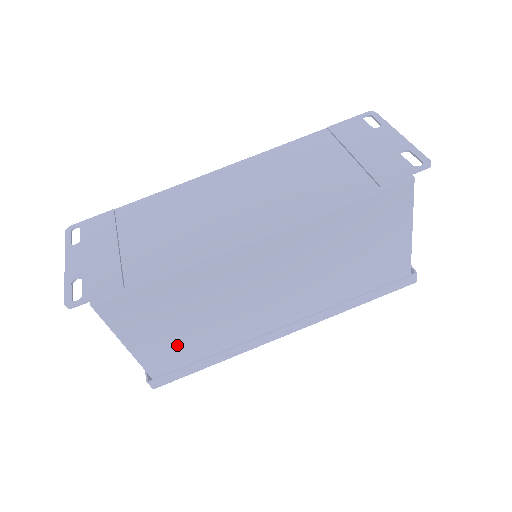
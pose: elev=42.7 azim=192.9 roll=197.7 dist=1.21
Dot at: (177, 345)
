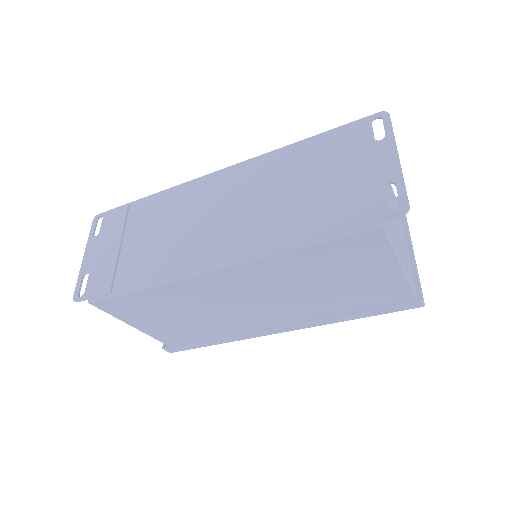
Dot at: (178, 329)
